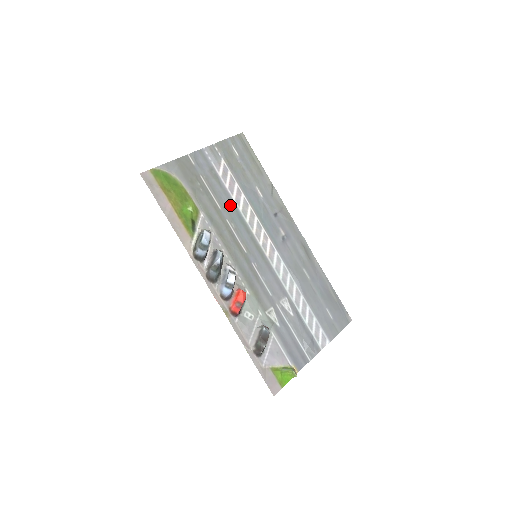
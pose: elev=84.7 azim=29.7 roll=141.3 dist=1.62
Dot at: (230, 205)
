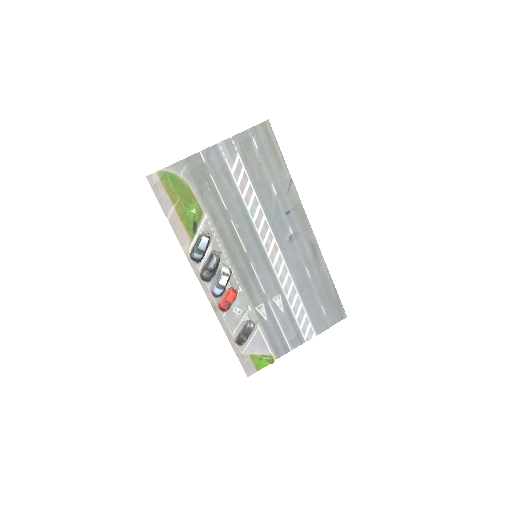
Dot at: (238, 205)
